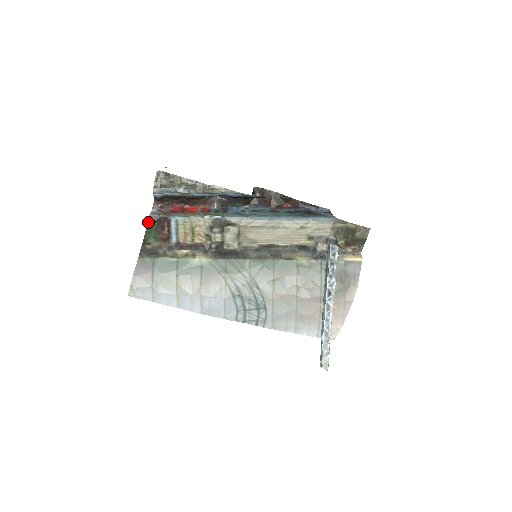
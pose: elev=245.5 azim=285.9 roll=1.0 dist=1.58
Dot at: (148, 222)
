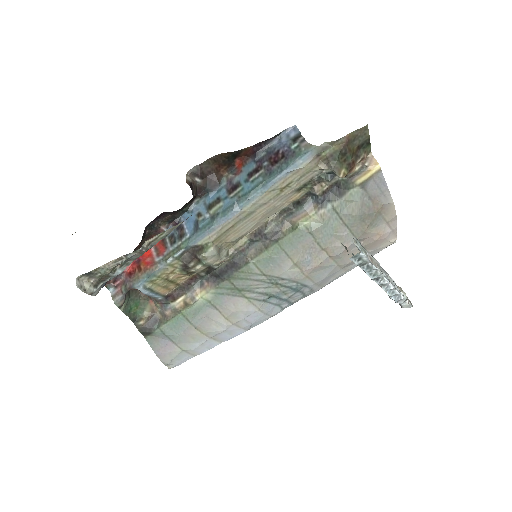
Dot at: (119, 308)
